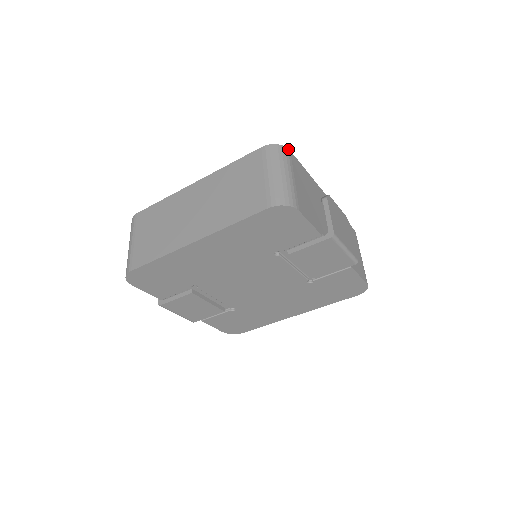
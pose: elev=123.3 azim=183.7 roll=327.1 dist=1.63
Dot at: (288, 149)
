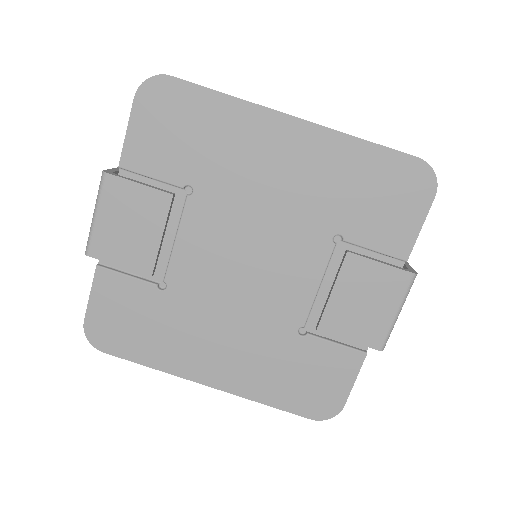
Dot at: occluded
